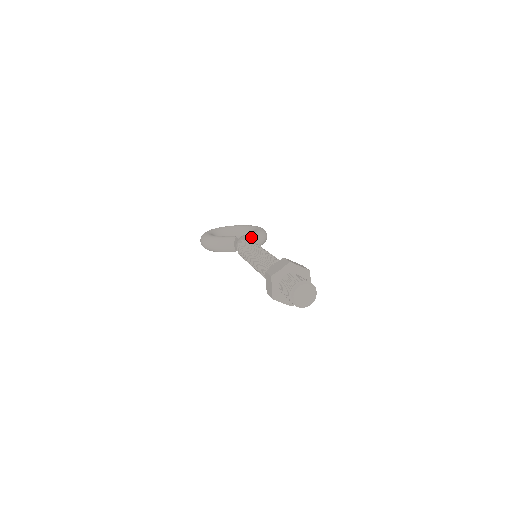
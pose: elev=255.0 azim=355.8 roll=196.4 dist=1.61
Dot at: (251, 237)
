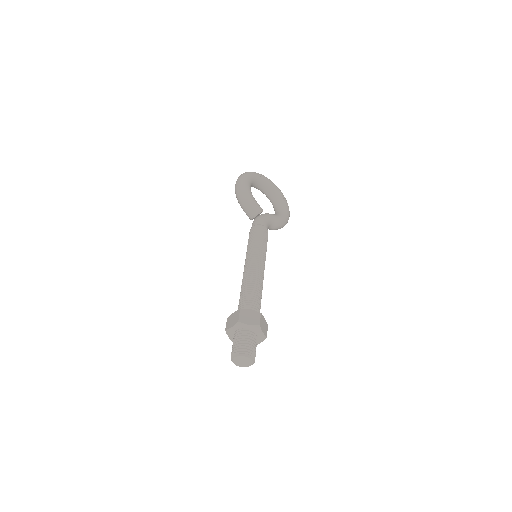
Dot at: (272, 223)
